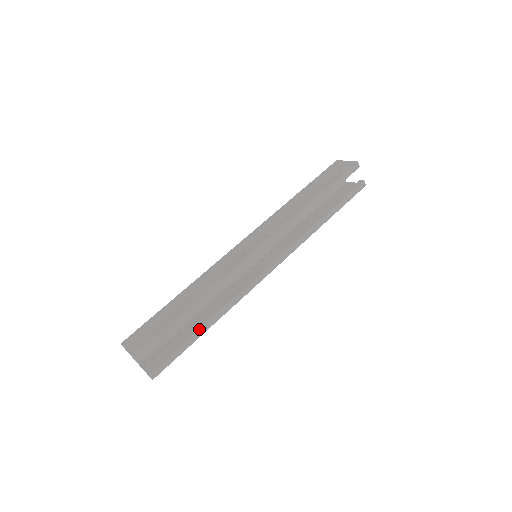
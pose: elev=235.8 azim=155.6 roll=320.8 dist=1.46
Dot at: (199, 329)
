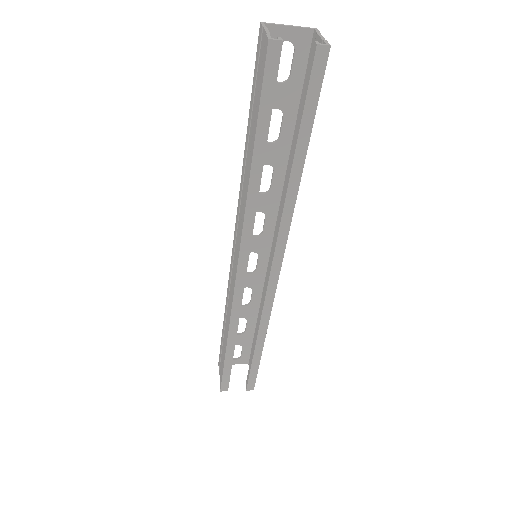
Dot at: (254, 351)
